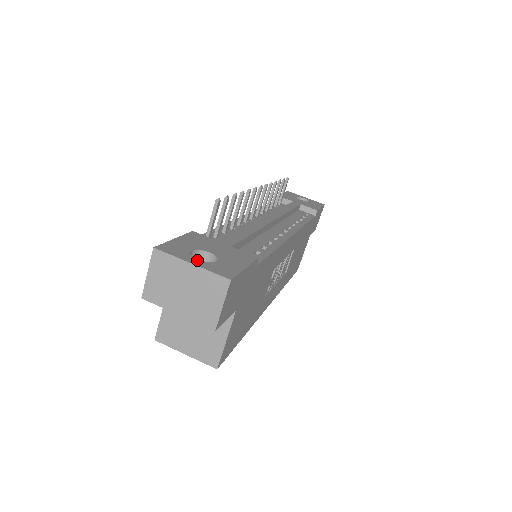
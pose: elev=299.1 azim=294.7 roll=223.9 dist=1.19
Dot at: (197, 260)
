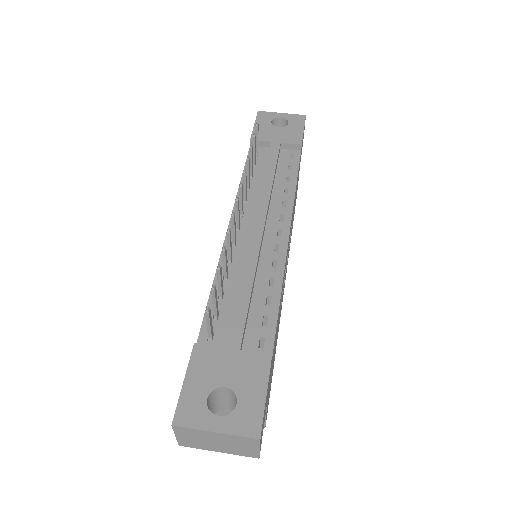
Dot at: (218, 419)
